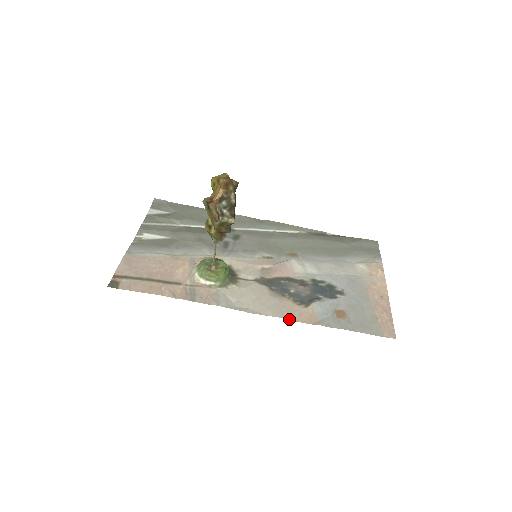
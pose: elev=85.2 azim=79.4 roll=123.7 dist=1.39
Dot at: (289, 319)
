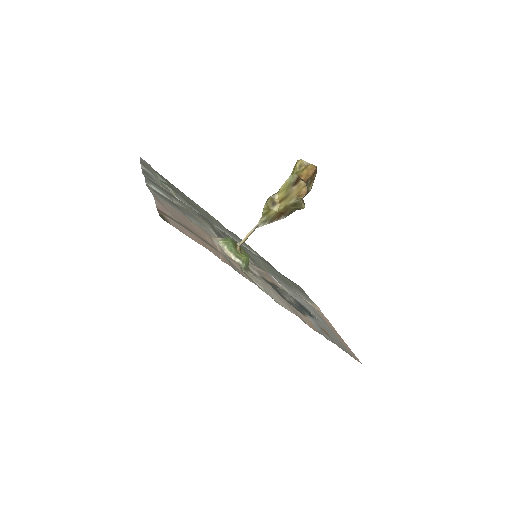
Dot at: (303, 321)
